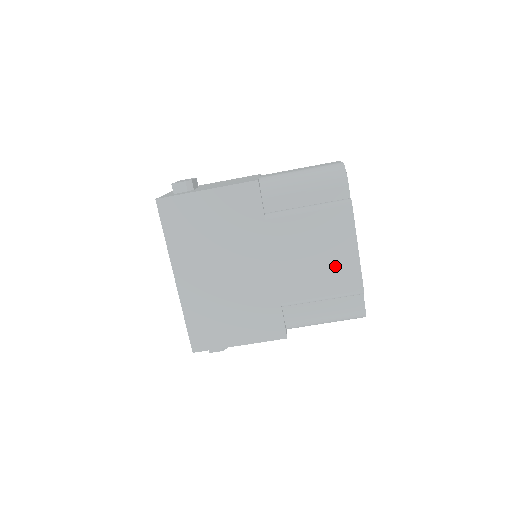
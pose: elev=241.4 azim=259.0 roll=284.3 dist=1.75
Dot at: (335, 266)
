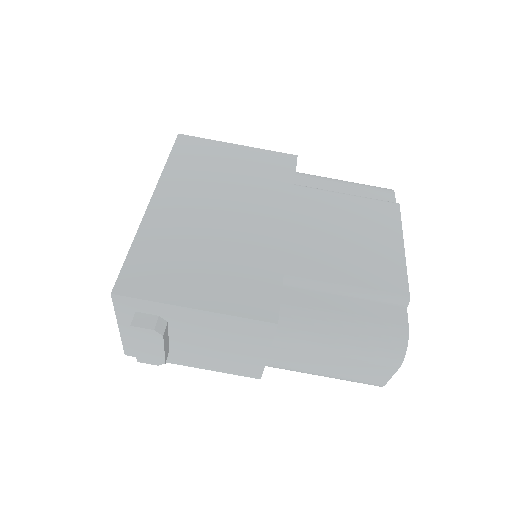
Dot at: (371, 255)
